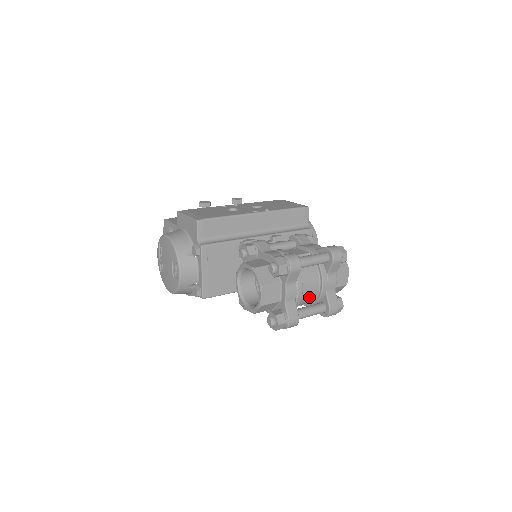
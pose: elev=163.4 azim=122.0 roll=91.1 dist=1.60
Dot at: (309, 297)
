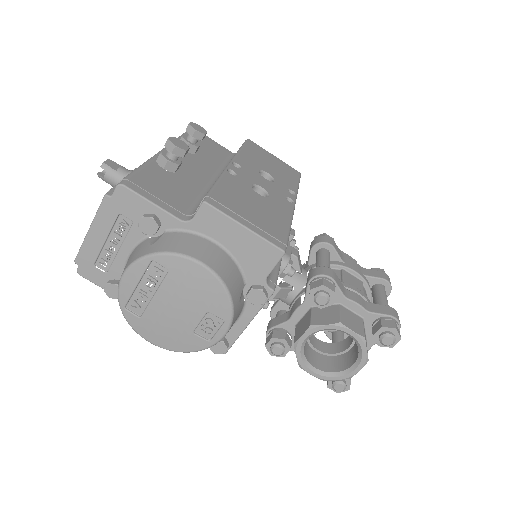
Dot at: occluded
